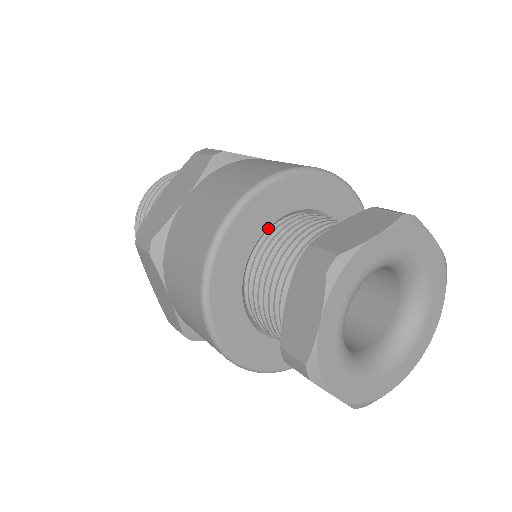
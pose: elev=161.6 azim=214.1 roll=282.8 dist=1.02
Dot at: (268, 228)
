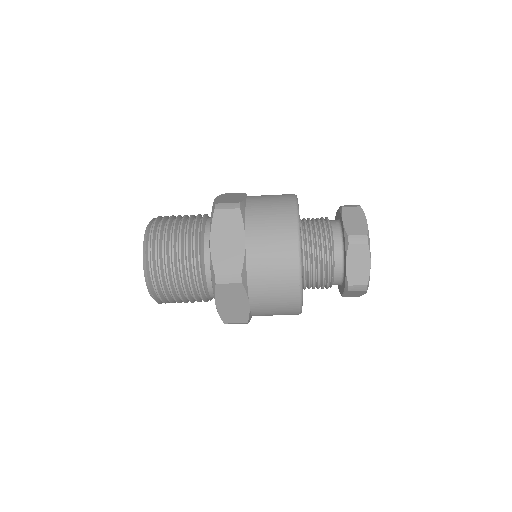
Dot at: occluded
